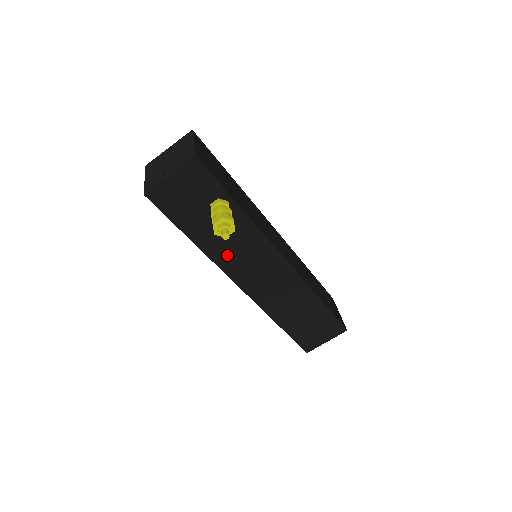
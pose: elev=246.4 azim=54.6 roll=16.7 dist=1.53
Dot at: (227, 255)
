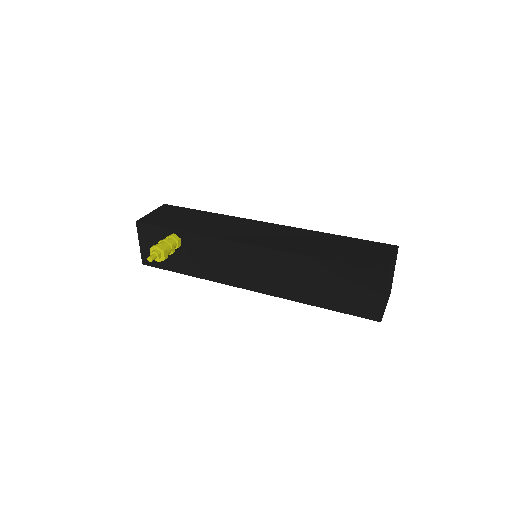
Dot at: (214, 270)
